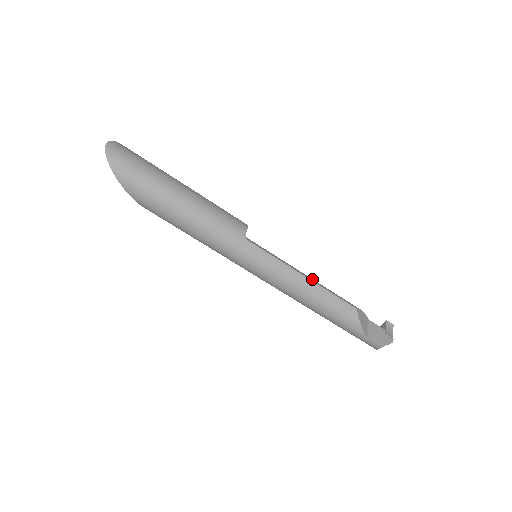
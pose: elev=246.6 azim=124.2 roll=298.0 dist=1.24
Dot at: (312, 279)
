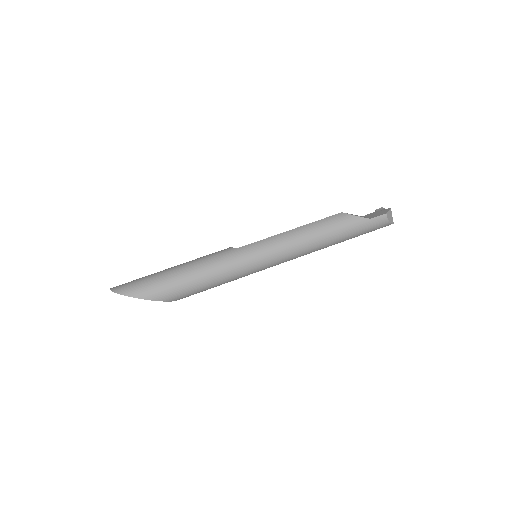
Dot at: (298, 228)
